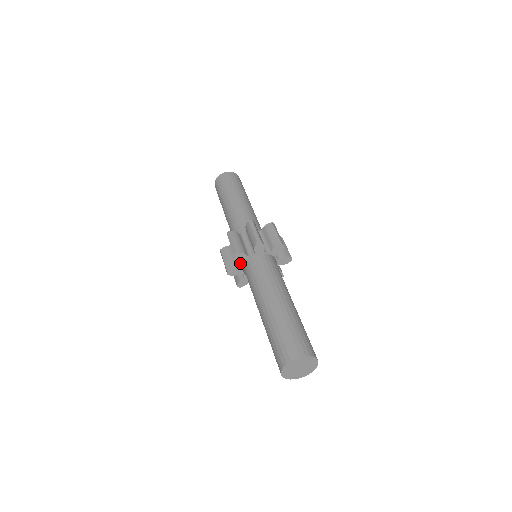
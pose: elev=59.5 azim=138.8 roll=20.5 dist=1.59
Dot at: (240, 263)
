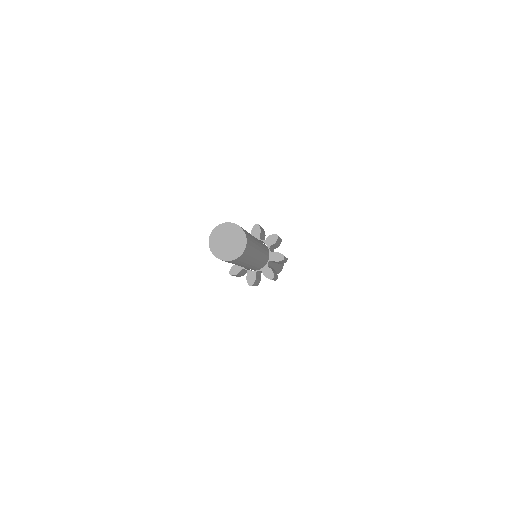
Dot at: occluded
